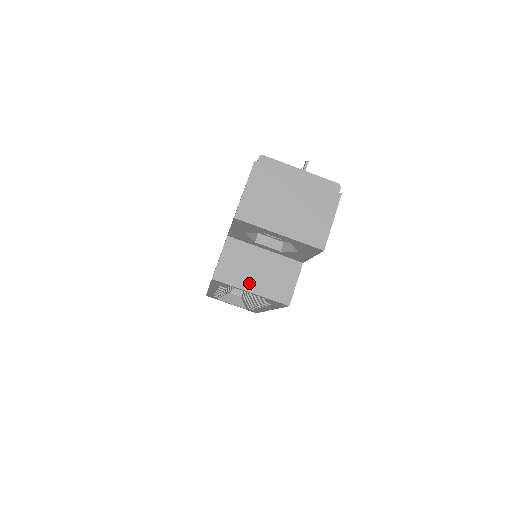
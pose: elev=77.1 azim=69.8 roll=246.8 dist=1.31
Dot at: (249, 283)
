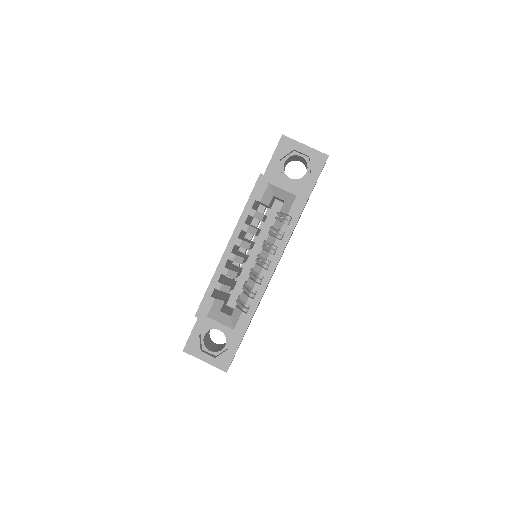
Dot at: (282, 184)
